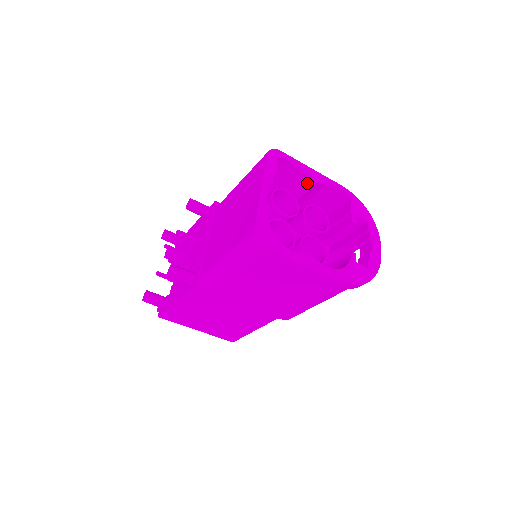
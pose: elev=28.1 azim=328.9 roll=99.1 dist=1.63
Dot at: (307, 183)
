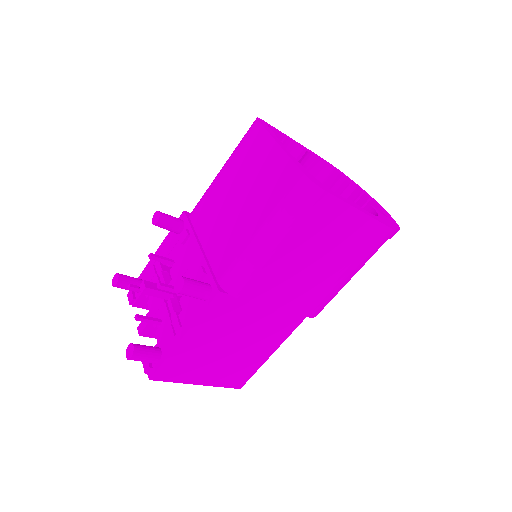
Dot at: (295, 154)
